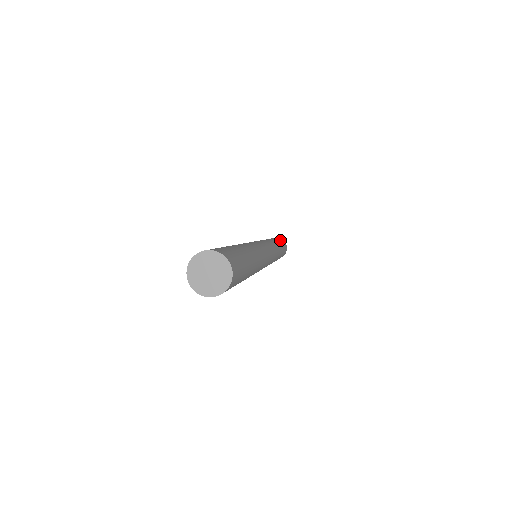
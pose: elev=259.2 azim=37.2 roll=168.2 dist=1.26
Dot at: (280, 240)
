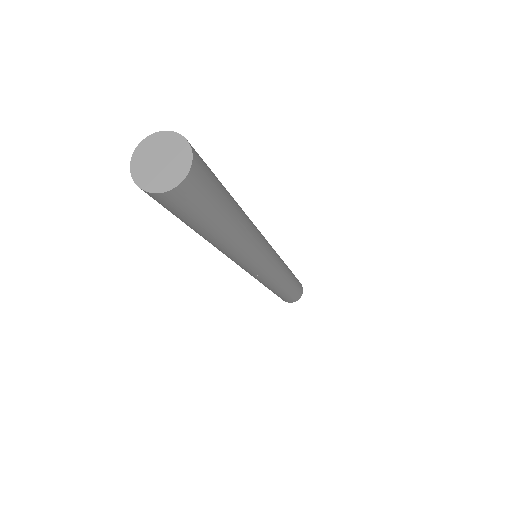
Dot at: occluded
